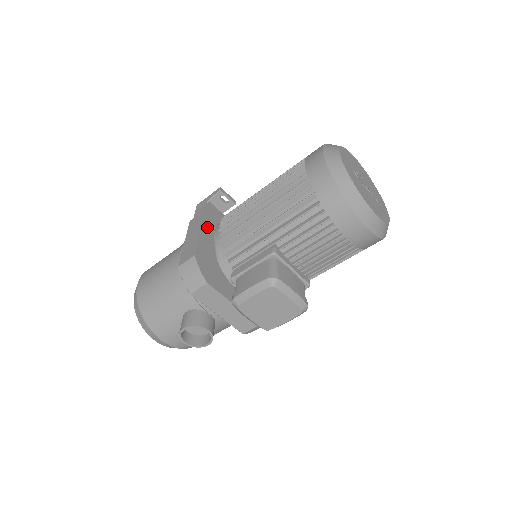
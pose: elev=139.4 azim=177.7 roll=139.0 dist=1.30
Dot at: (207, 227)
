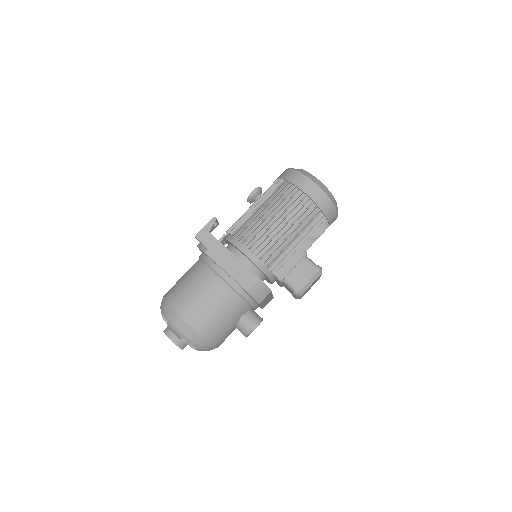
Dot at: occluded
